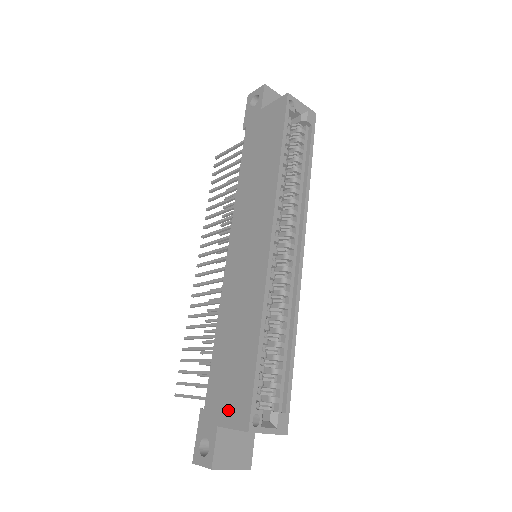
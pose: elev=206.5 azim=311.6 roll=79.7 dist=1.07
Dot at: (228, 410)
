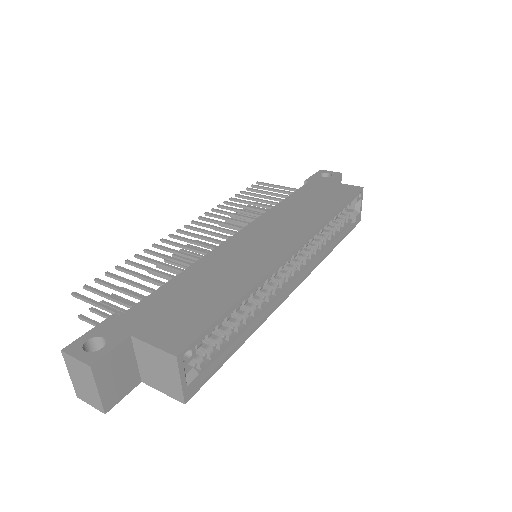
Dot at: (158, 329)
